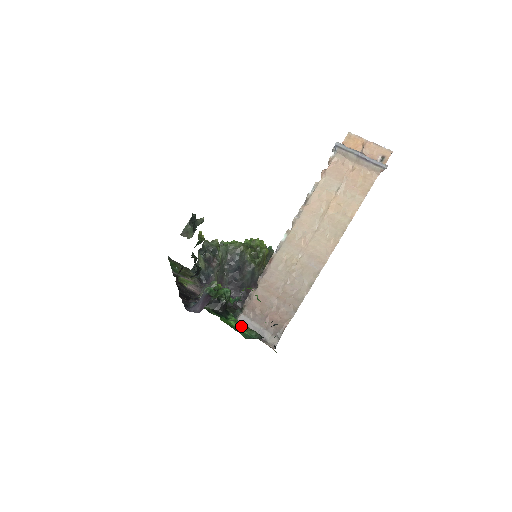
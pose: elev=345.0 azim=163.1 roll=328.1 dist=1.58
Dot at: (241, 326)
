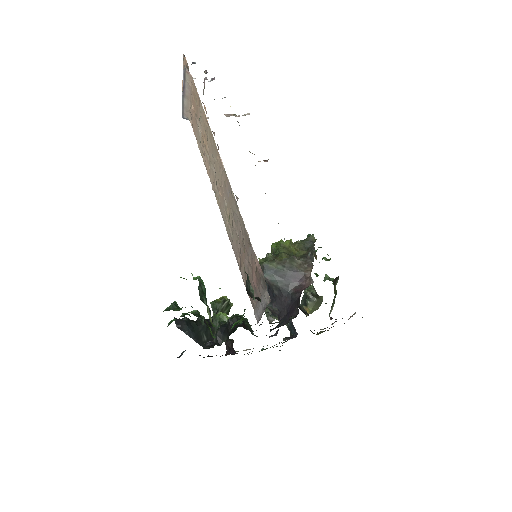
Dot at: (238, 322)
